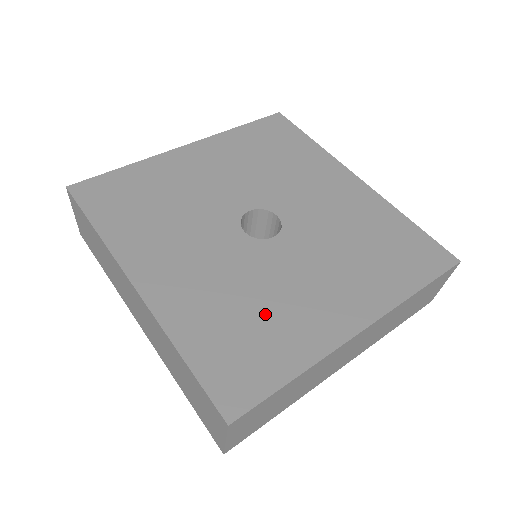
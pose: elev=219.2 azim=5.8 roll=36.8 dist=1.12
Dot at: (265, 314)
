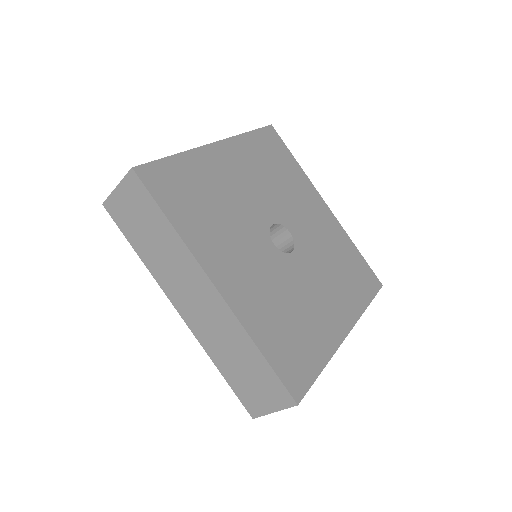
Dot at: (300, 319)
